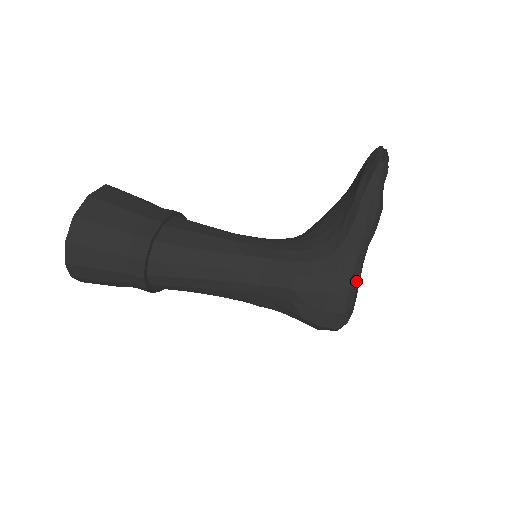
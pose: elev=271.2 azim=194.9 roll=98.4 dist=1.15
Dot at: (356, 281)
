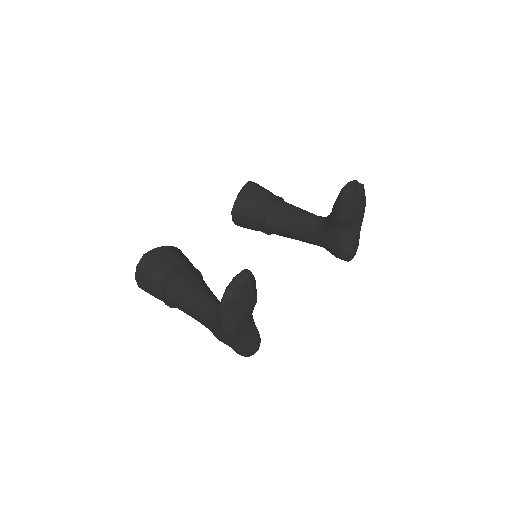
Dot at: (241, 347)
